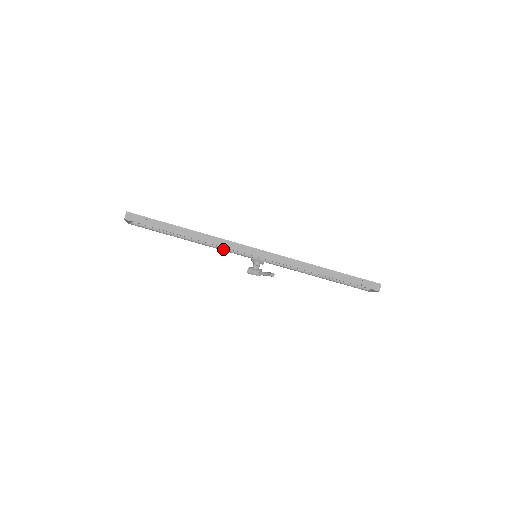
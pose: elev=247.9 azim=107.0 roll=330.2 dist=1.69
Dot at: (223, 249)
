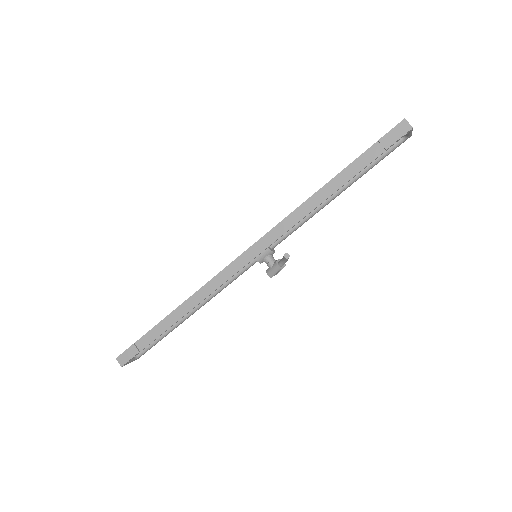
Dot at: (225, 285)
